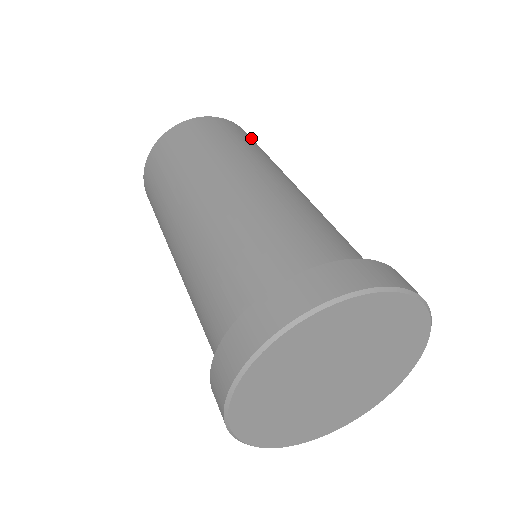
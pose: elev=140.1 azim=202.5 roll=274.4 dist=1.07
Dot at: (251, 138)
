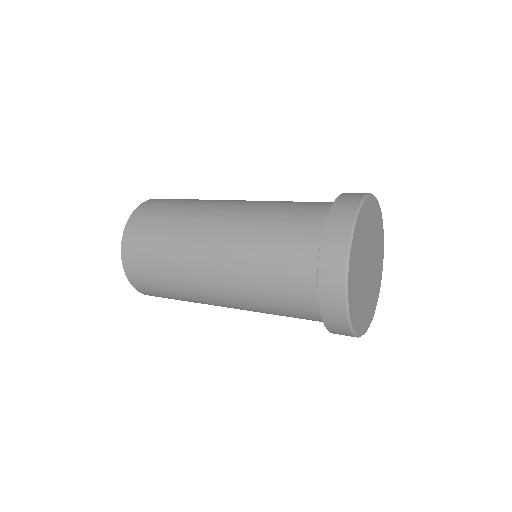
Dot at: occluded
